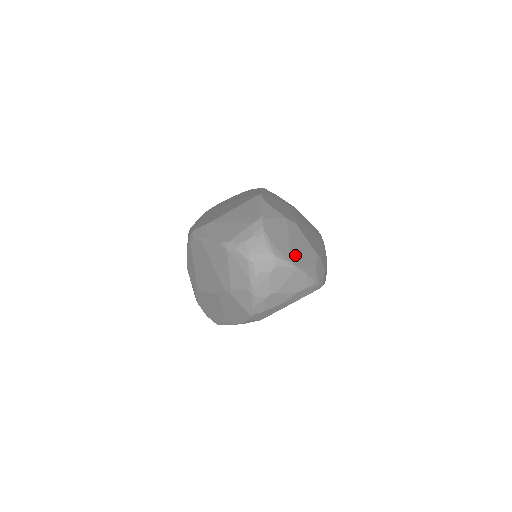
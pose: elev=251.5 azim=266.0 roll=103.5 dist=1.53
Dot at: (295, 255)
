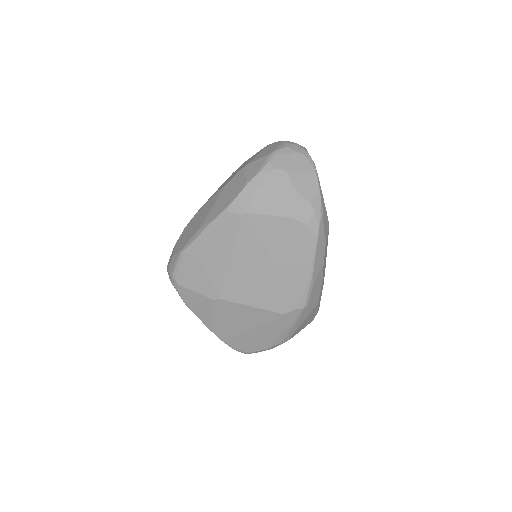
Dot at: occluded
